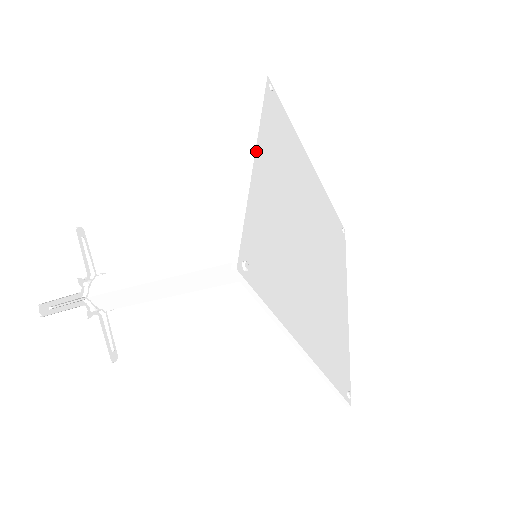
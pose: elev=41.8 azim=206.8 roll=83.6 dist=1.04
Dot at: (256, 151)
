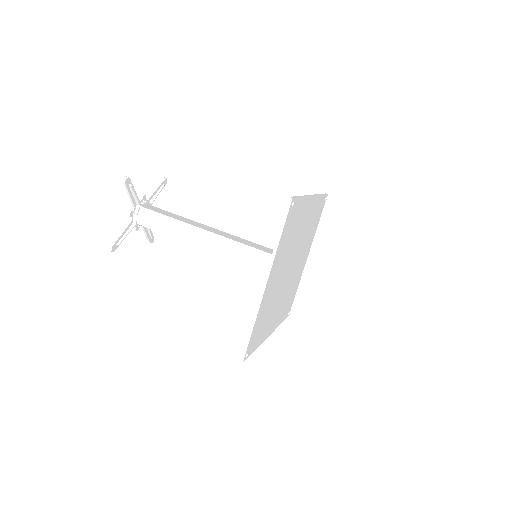
Dot at: (313, 196)
